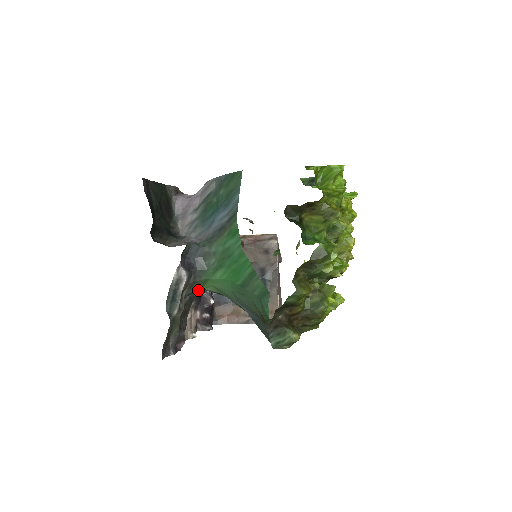
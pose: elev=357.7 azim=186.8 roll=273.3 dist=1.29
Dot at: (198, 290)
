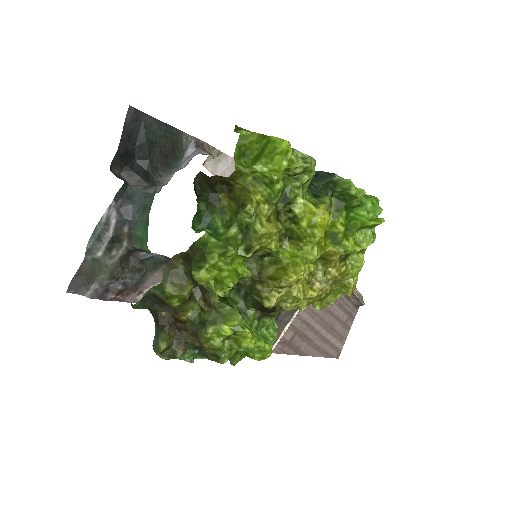
Dot at: (141, 248)
